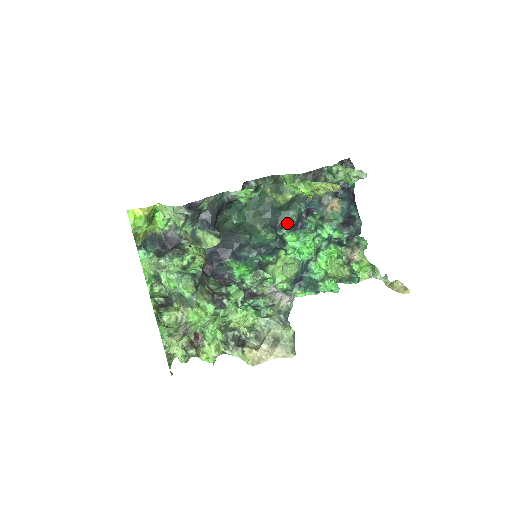
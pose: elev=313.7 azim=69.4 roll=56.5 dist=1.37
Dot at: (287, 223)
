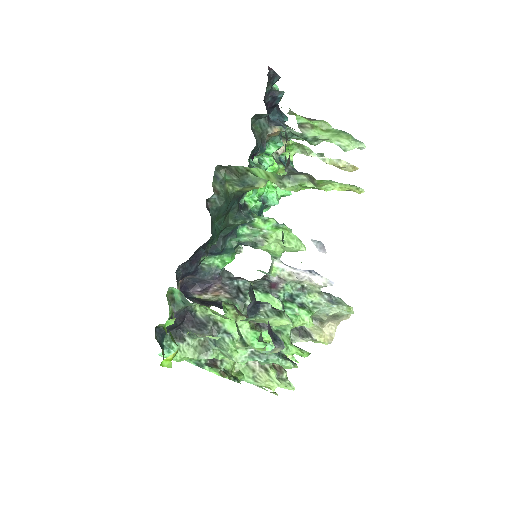
Dot at: occluded
